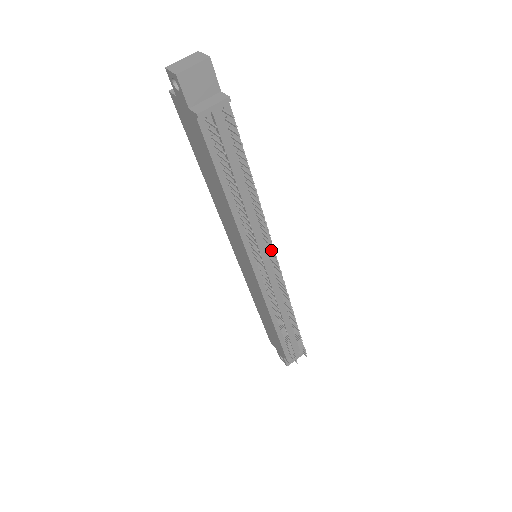
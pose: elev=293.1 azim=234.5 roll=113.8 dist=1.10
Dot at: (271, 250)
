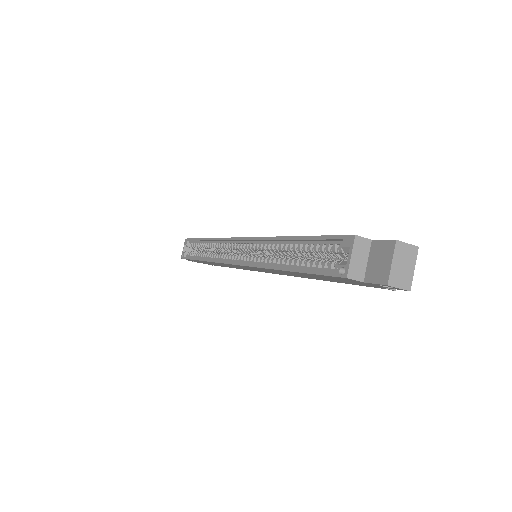
Dot at: occluded
